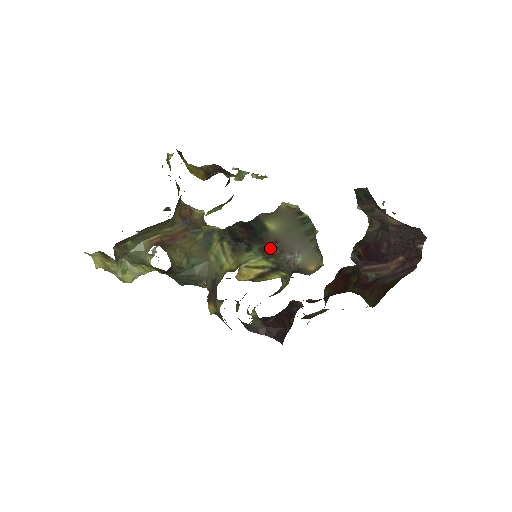
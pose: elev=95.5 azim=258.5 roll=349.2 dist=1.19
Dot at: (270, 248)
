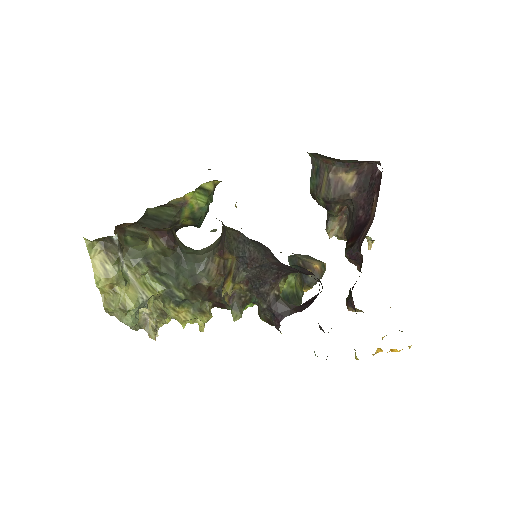
Dot at: occluded
